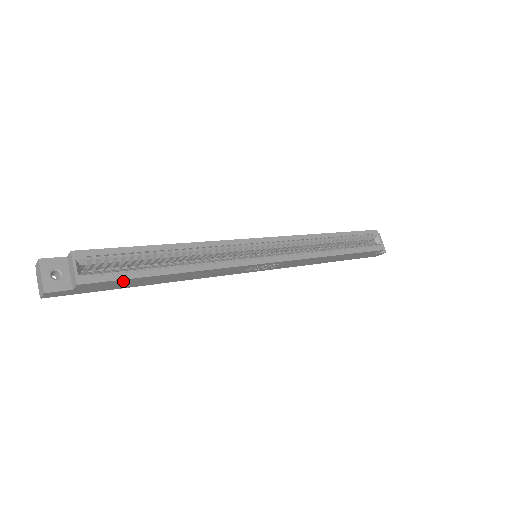
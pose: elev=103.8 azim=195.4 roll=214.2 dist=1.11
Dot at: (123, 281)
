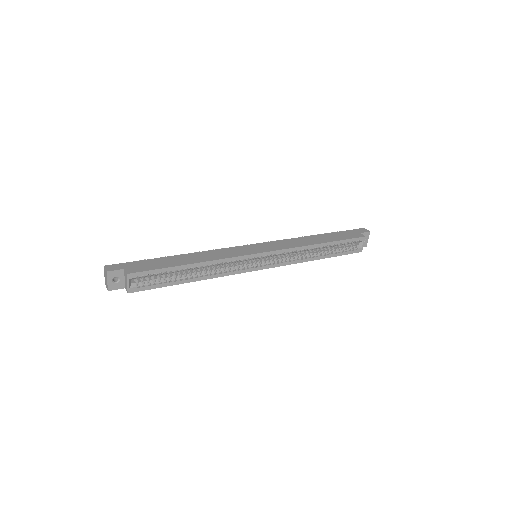
Dot at: (156, 286)
